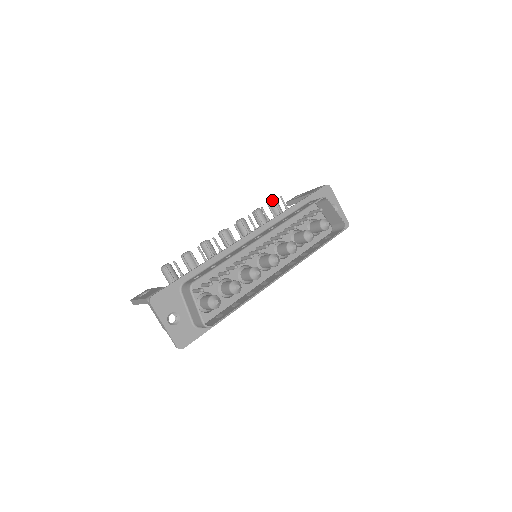
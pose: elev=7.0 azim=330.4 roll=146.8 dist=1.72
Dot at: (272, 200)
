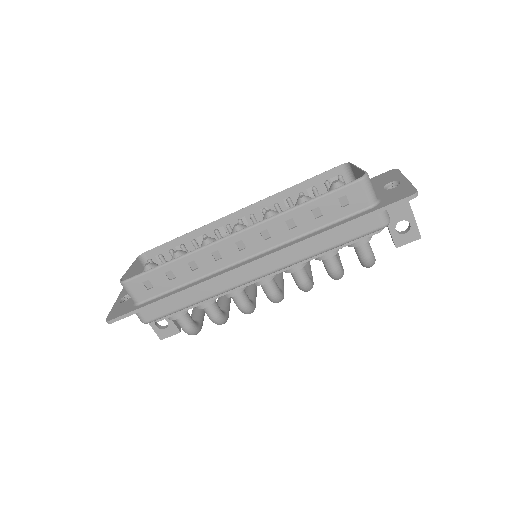
Dot at: occluded
